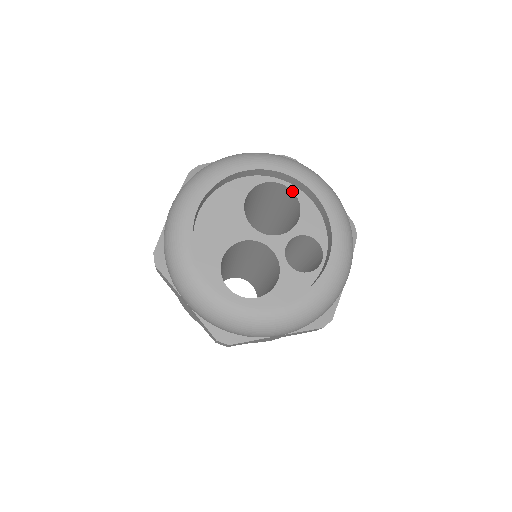
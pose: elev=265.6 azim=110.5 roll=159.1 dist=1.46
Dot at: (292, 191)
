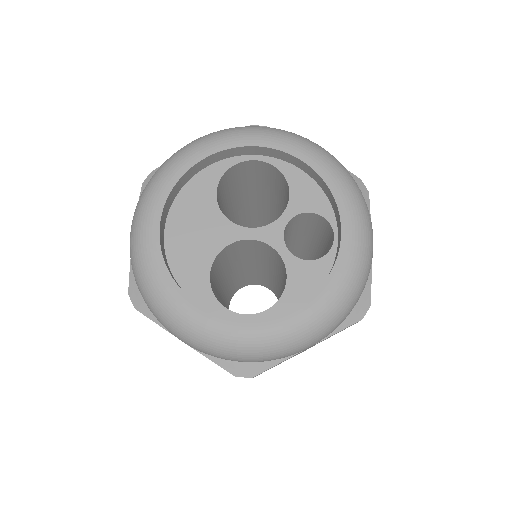
Dot at: (270, 164)
